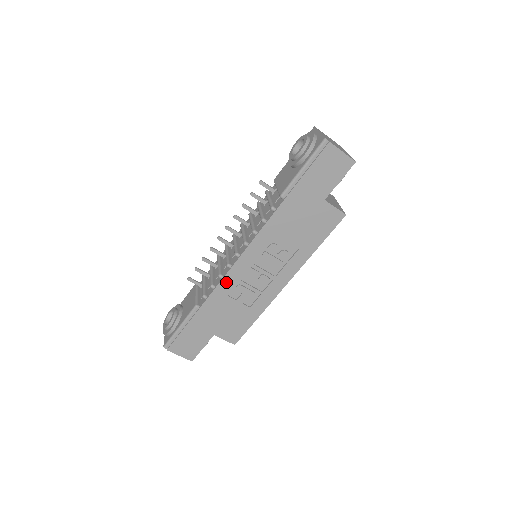
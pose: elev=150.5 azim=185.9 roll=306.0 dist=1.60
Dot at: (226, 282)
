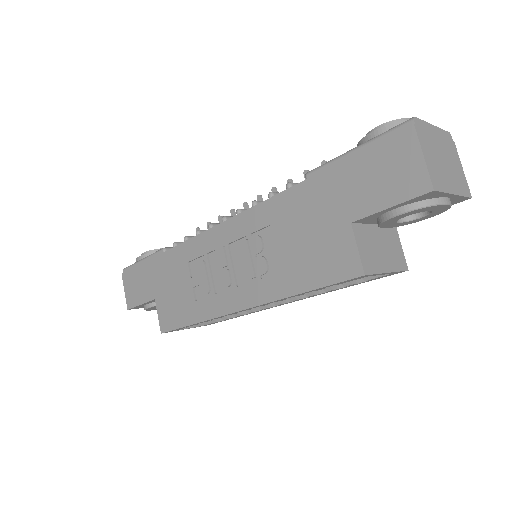
Dot at: (196, 244)
